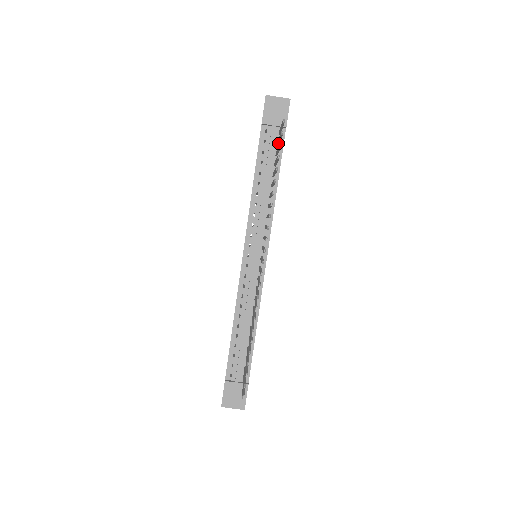
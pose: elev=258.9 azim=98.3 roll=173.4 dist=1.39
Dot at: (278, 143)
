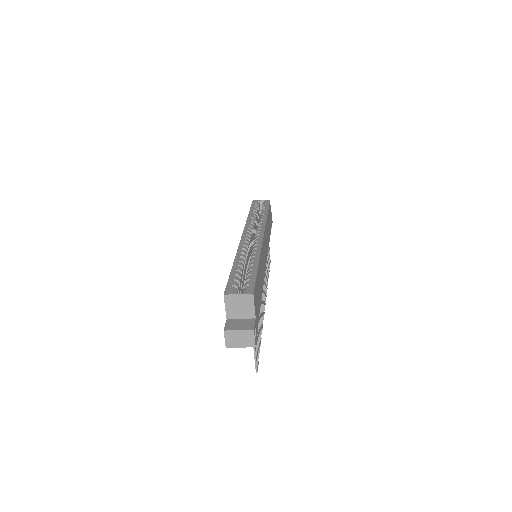
Dot at: occluded
